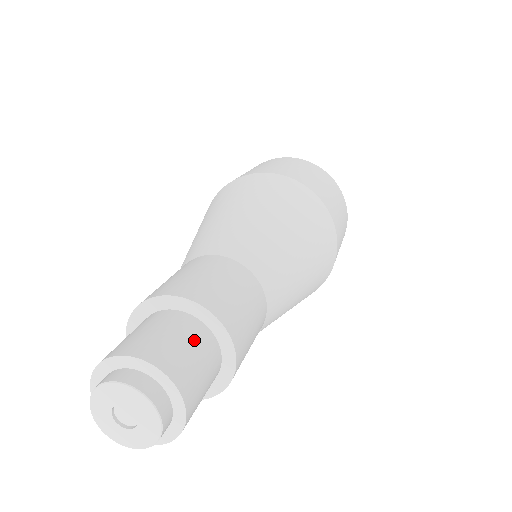
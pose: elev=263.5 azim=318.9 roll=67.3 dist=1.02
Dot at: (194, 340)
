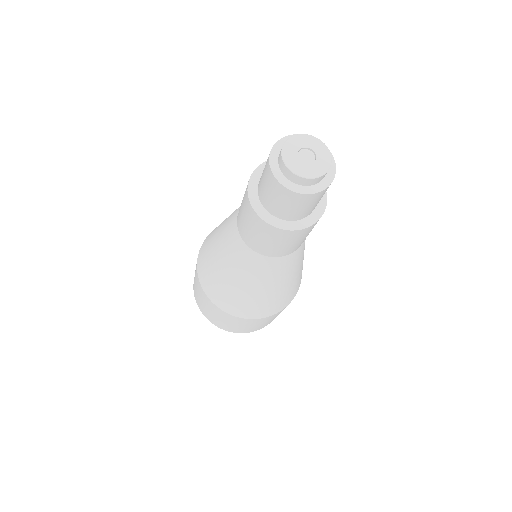
Dot at: occluded
